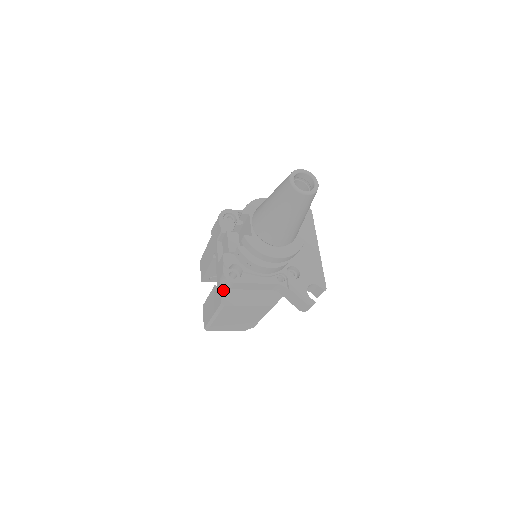
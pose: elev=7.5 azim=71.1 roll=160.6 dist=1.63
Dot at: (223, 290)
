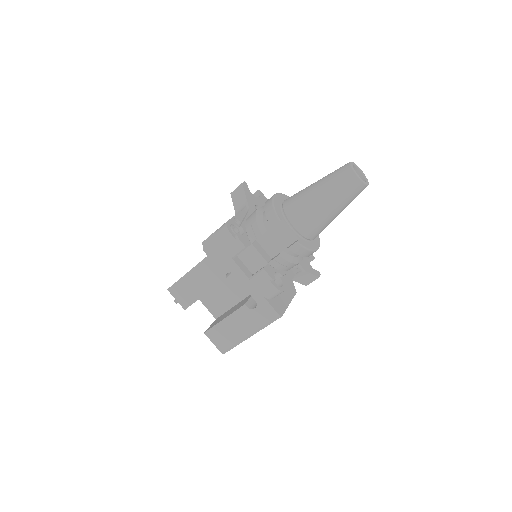
Dot at: (271, 303)
